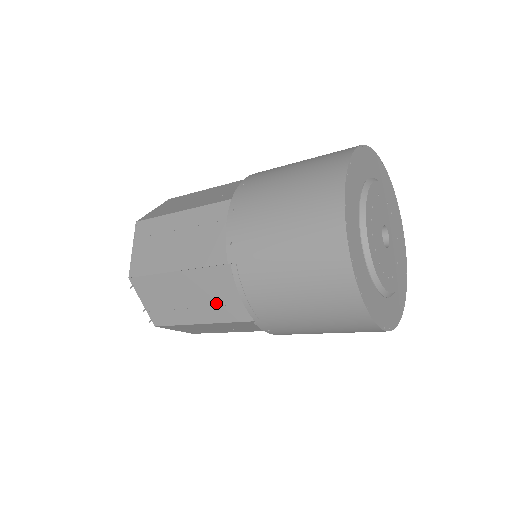
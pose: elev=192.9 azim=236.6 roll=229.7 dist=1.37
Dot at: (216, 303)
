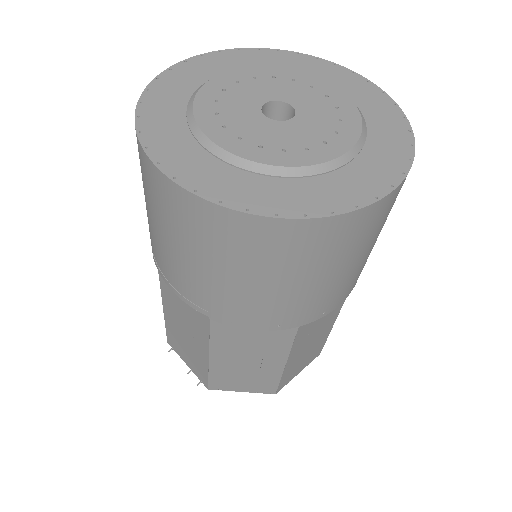
Dot at: (190, 319)
